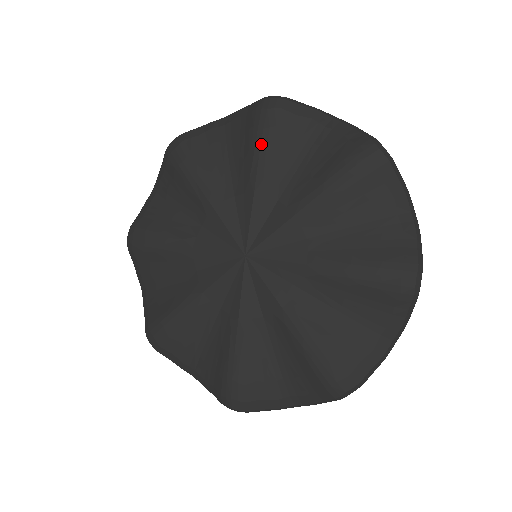
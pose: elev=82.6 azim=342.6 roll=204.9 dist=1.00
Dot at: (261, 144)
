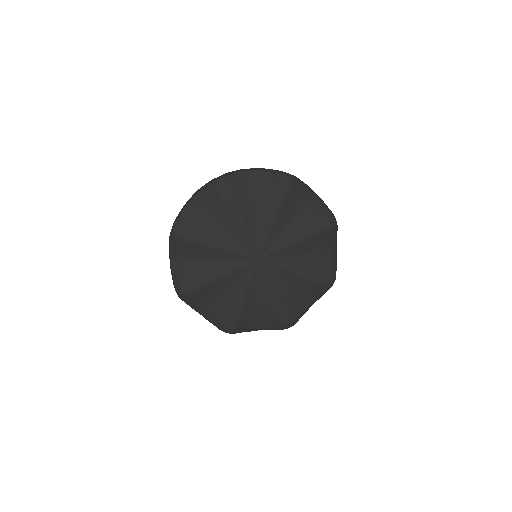
Dot at: (232, 205)
